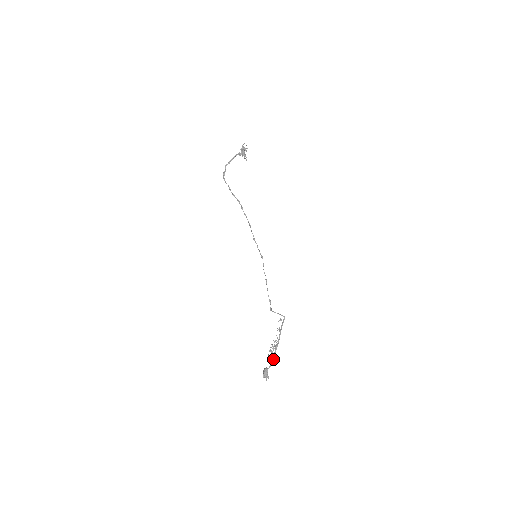
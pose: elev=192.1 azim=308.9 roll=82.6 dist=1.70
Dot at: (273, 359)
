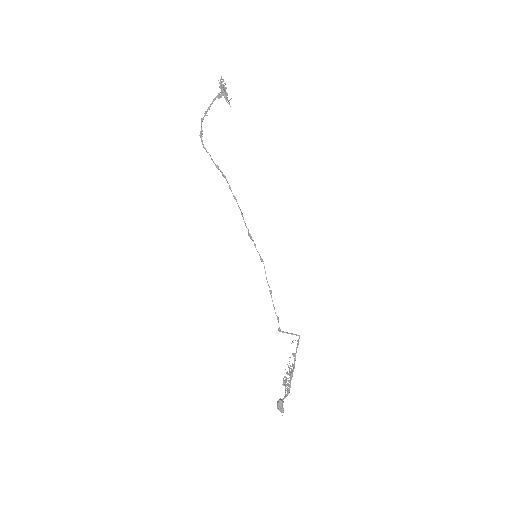
Dot at: (288, 389)
